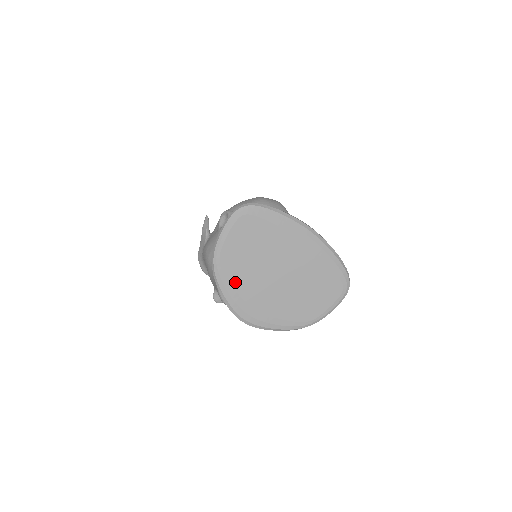
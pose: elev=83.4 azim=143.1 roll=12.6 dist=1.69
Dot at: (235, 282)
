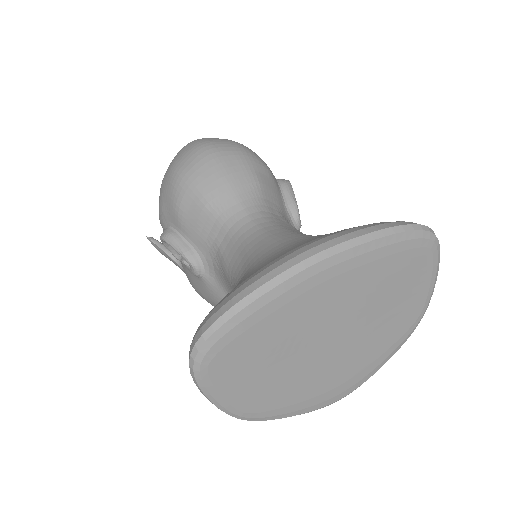
Dot at: (291, 400)
